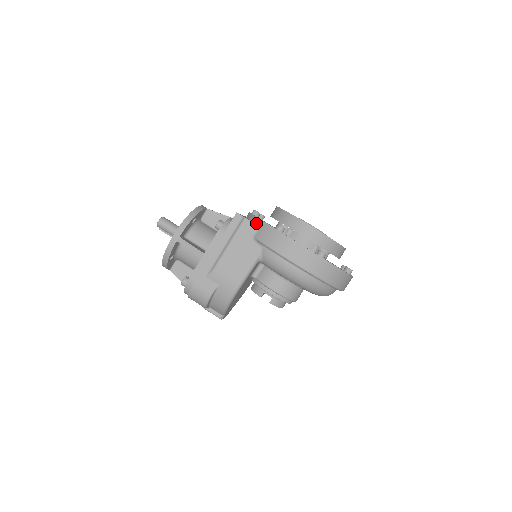
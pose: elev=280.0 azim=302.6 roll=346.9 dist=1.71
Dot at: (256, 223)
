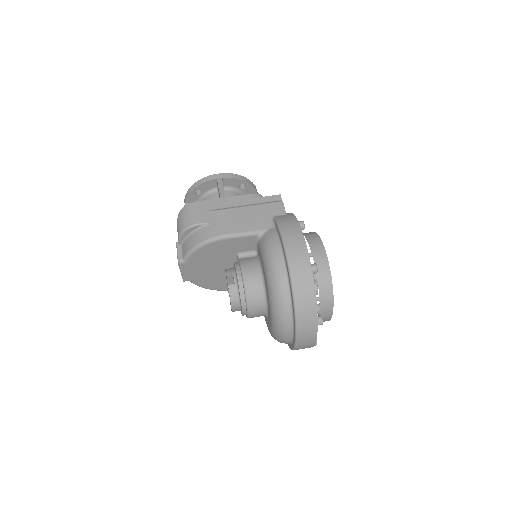
Dot at: (286, 213)
